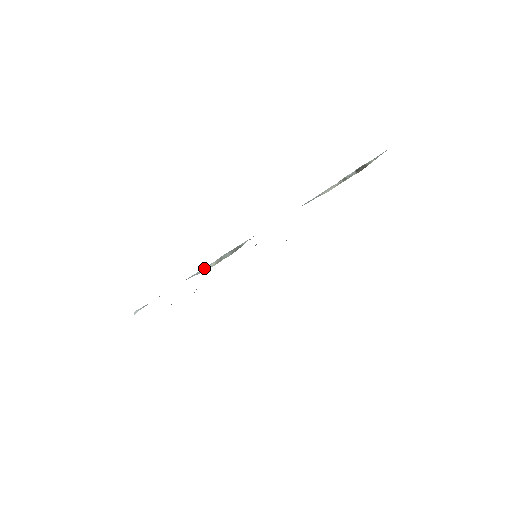
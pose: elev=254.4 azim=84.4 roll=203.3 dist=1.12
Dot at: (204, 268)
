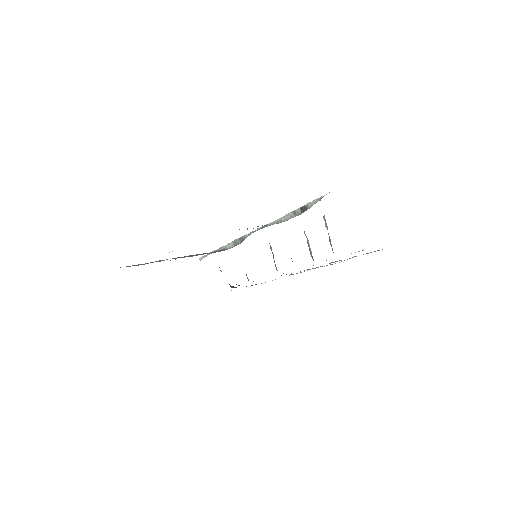
Dot at: (228, 245)
